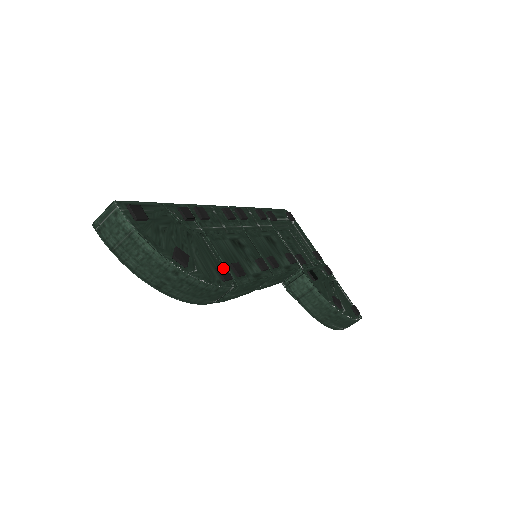
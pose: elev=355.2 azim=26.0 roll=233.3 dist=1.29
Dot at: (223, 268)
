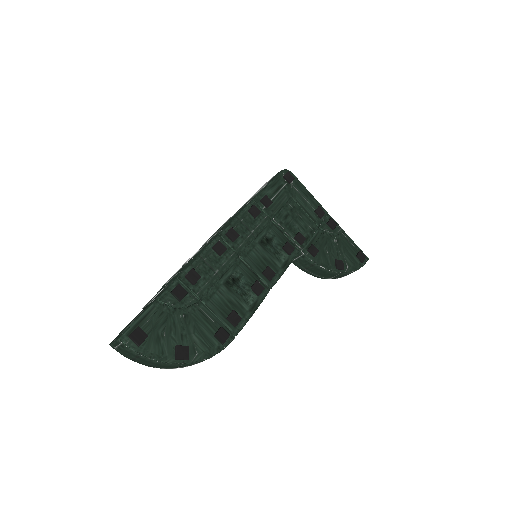
Dot at: (220, 331)
